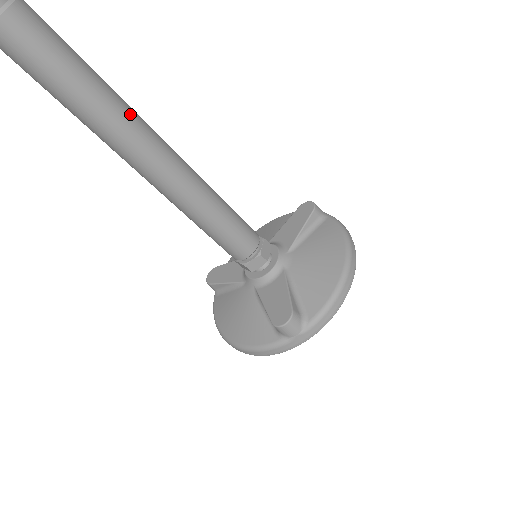
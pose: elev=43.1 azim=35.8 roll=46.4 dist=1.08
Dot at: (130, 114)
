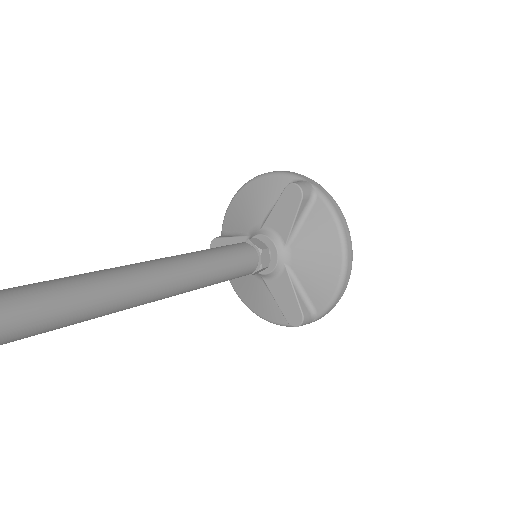
Dot at: (109, 295)
